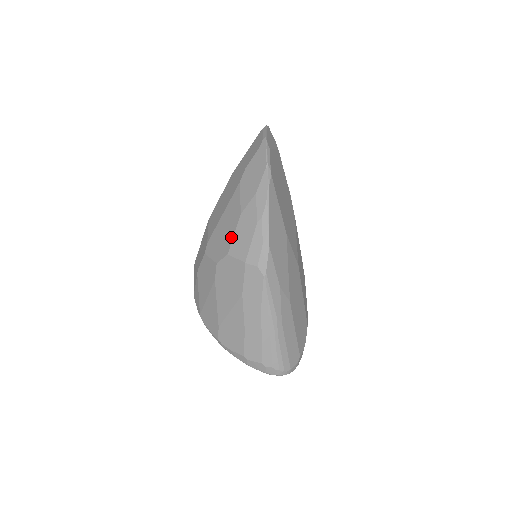
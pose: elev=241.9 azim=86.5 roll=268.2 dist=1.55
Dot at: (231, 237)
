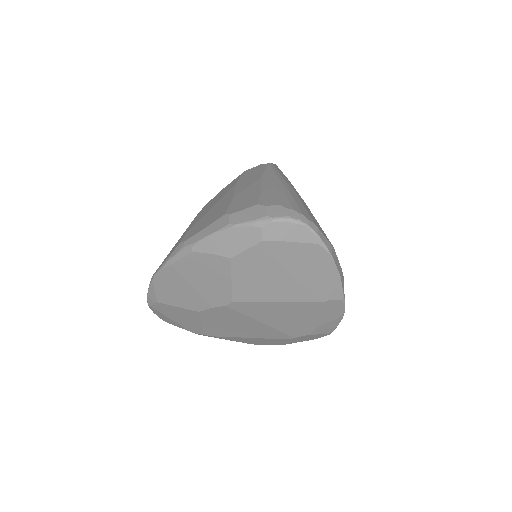
Dot at: occluded
